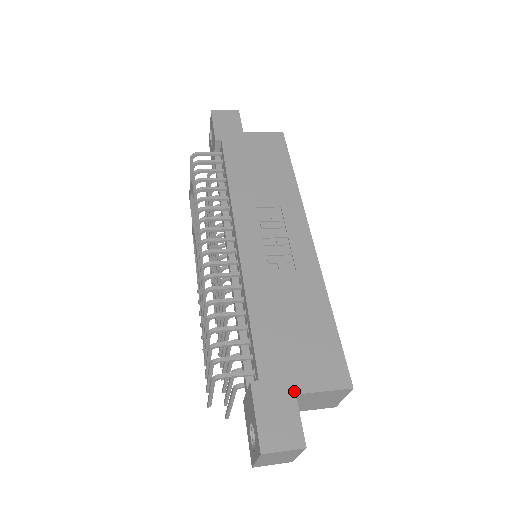
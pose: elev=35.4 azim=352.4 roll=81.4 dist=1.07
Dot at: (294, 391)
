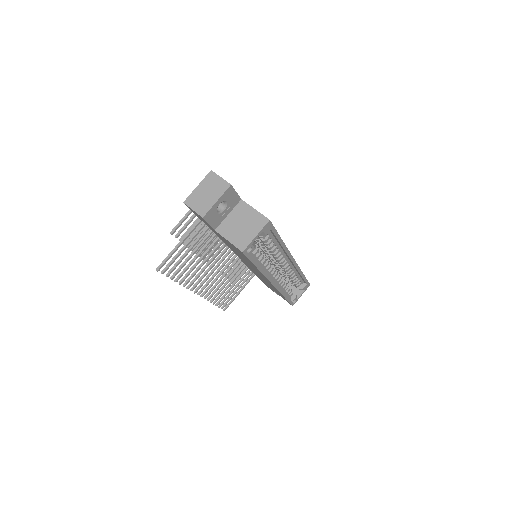
Dot at: (242, 200)
